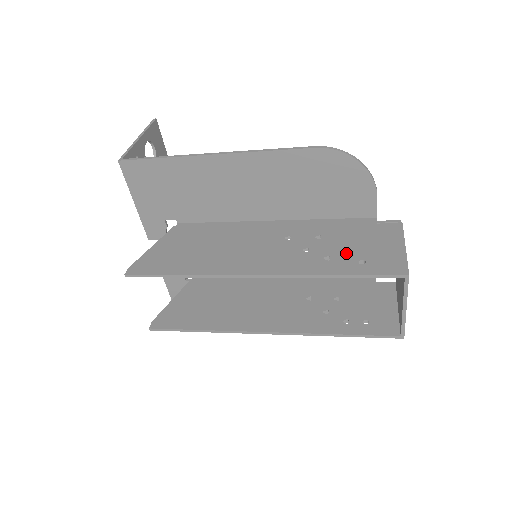
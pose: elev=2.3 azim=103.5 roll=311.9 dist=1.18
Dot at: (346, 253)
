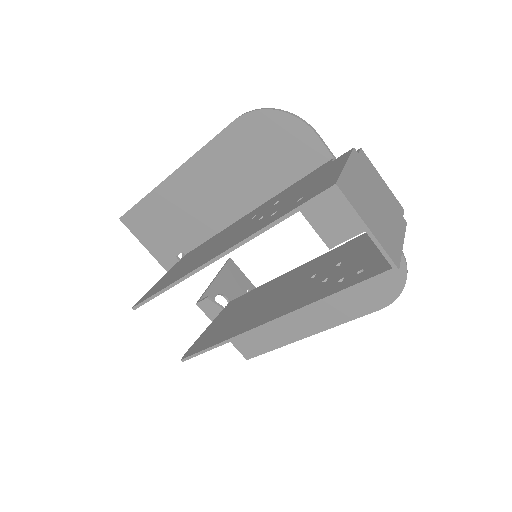
Dot at: (291, 200)
